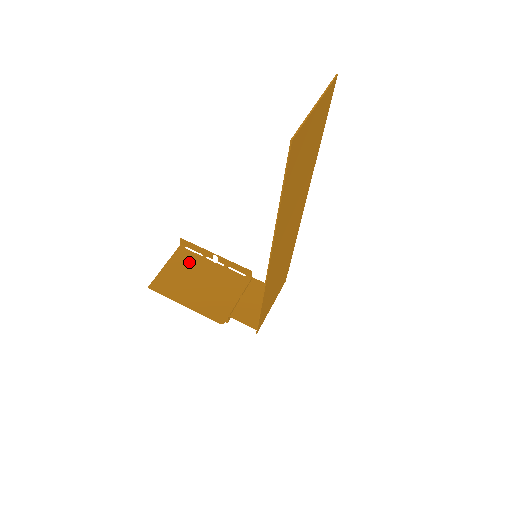
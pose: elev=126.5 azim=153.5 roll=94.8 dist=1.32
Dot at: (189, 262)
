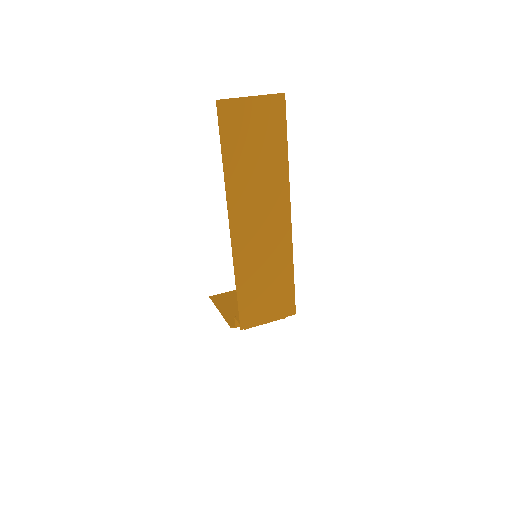
Dot at: occluded
